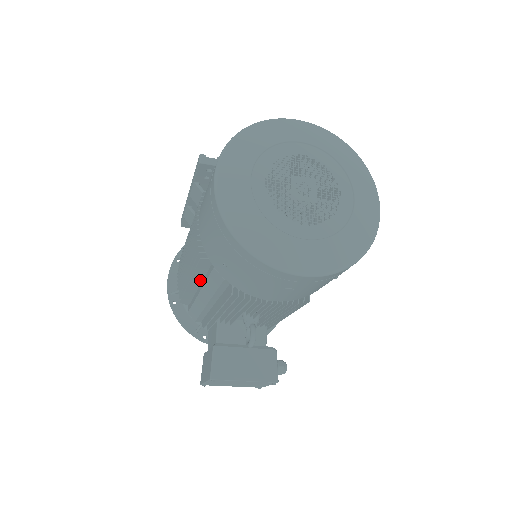
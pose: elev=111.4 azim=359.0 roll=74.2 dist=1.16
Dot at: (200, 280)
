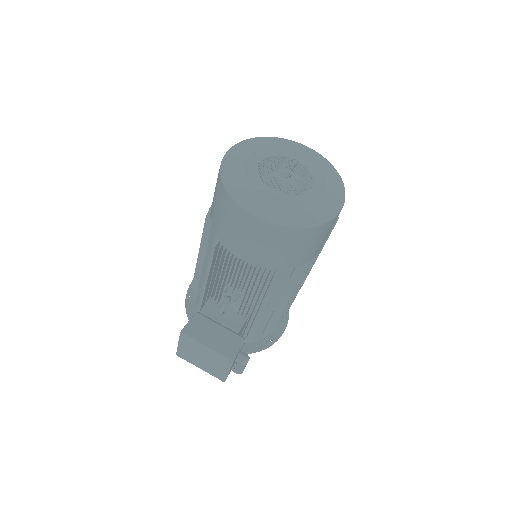
Dot at: occluded
